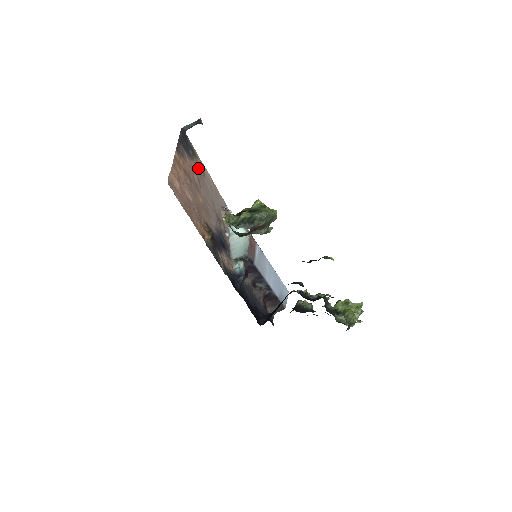
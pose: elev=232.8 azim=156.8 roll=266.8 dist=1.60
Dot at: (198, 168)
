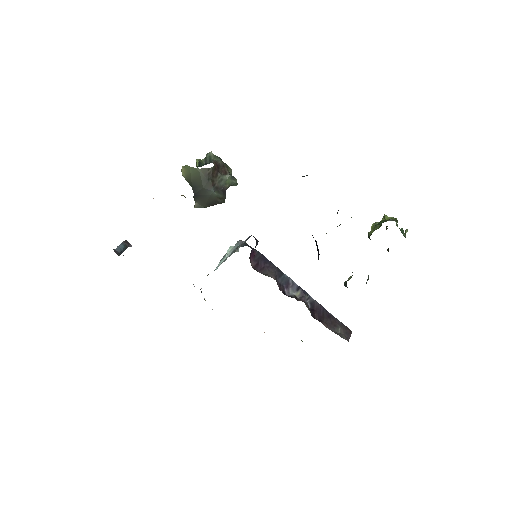
Dot at: occluded
